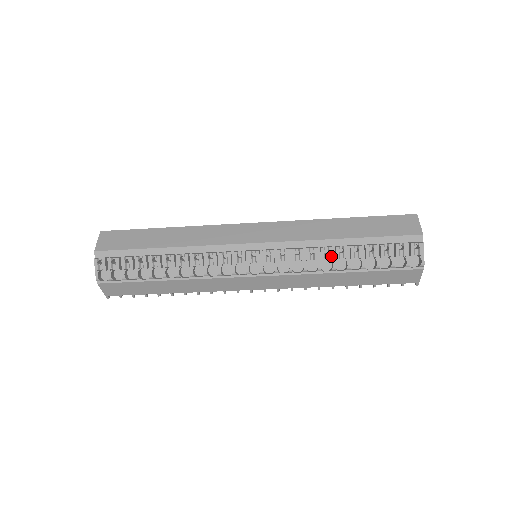
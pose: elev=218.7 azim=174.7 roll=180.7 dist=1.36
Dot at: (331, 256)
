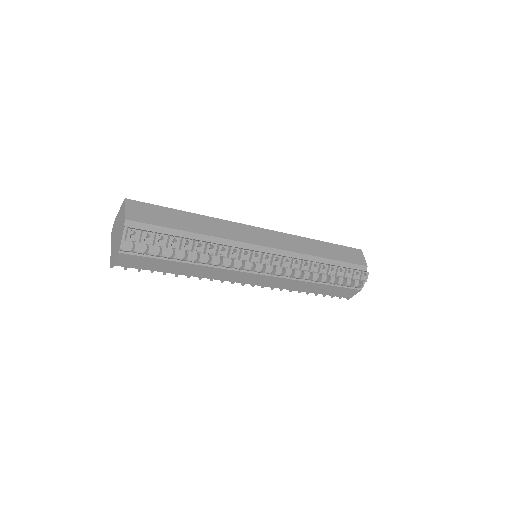
Dot at: (317, 270)
